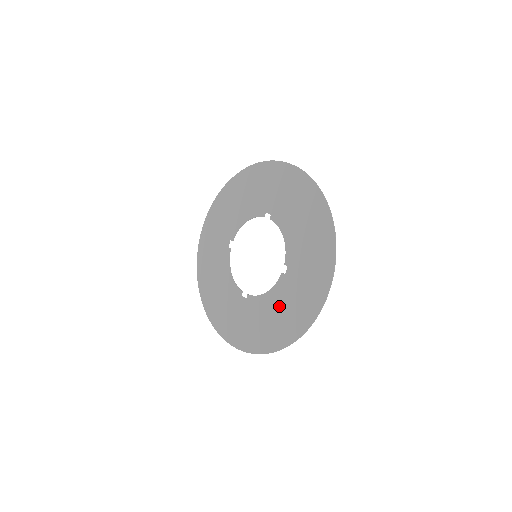
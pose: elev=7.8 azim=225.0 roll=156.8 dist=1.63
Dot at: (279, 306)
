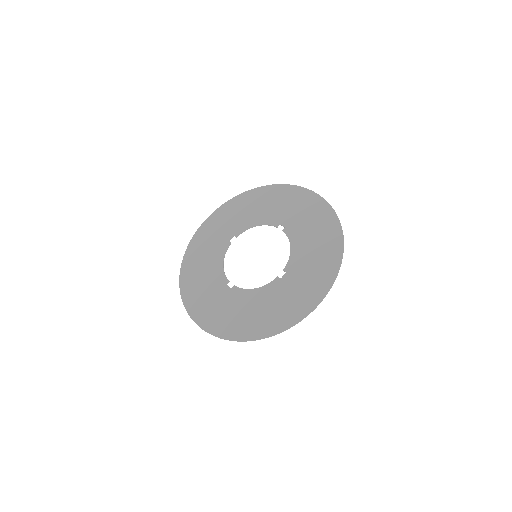
Dot at: (264, 303)
